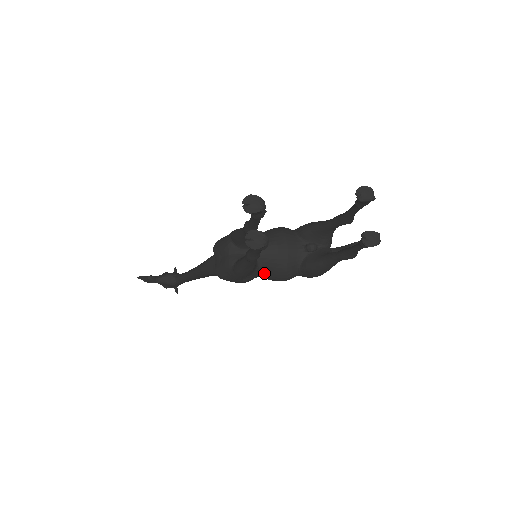
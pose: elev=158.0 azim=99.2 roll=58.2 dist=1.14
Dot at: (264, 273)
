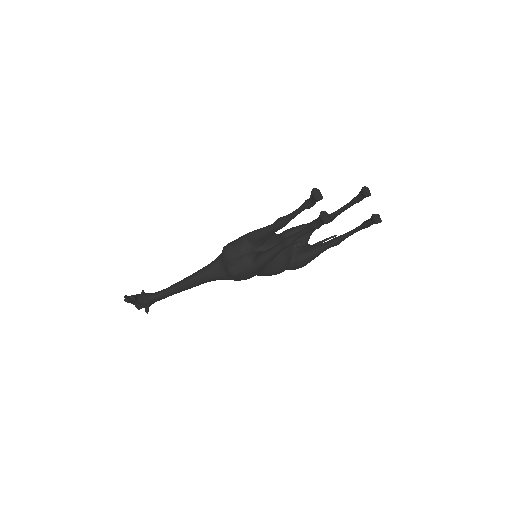
Dot at: (269, 267)
